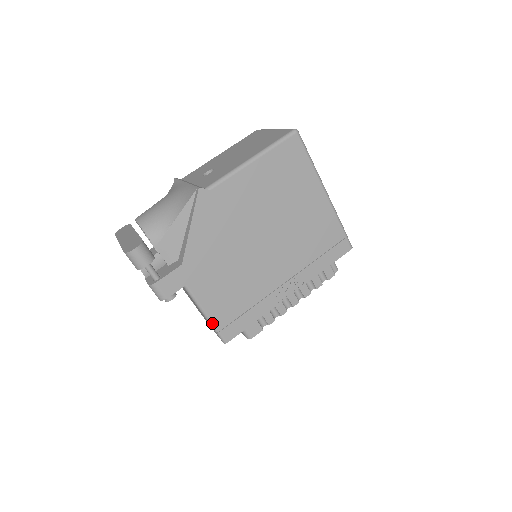
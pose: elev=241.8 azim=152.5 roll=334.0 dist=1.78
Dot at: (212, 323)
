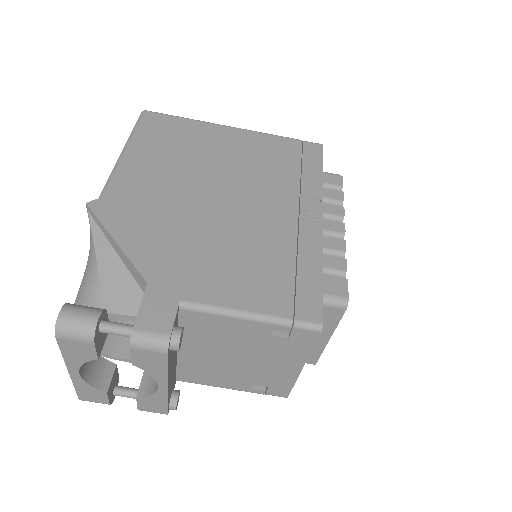
Dot at: (271, 318)
